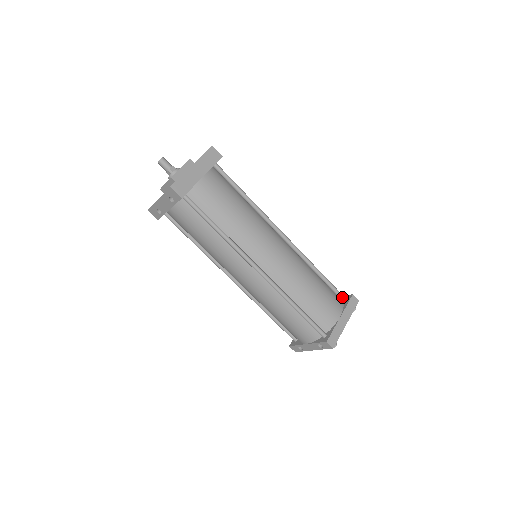
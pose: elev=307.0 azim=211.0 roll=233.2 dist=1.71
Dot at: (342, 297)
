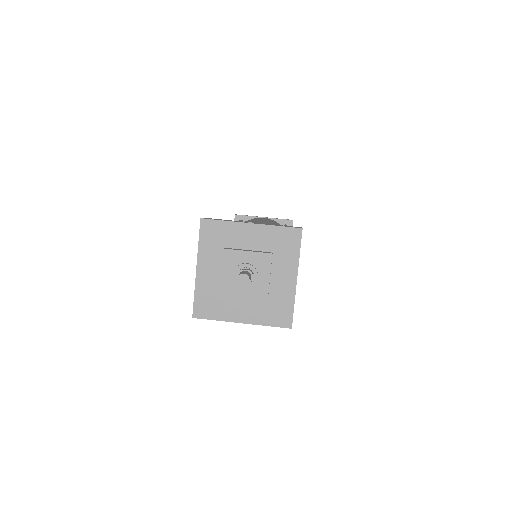
Dot at: occluded
